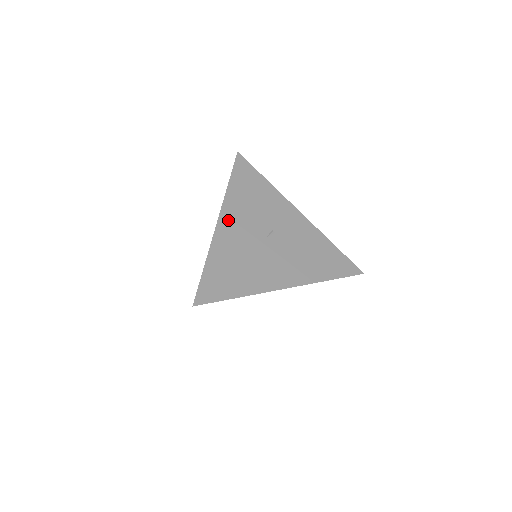
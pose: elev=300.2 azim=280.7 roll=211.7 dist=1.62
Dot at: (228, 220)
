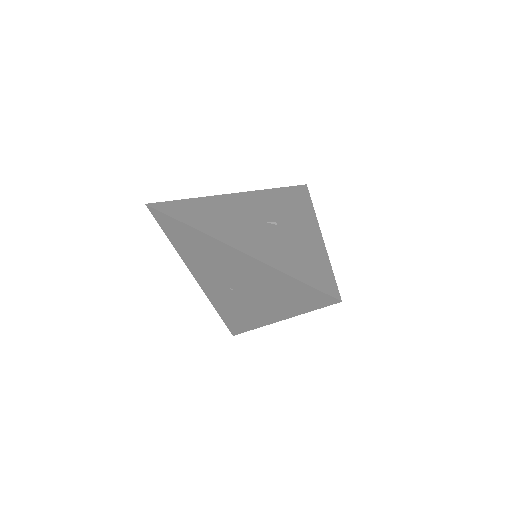
Dot at: (244, 198)
